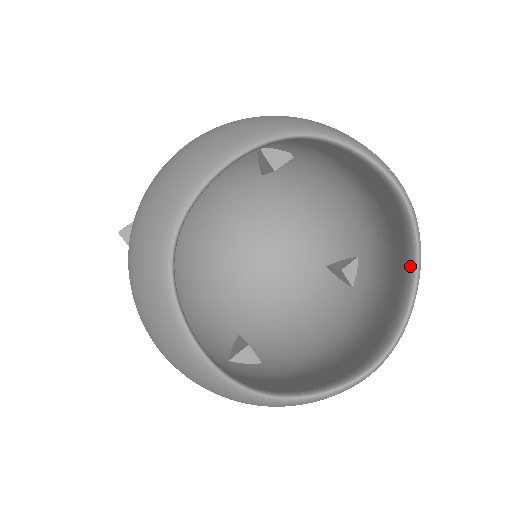
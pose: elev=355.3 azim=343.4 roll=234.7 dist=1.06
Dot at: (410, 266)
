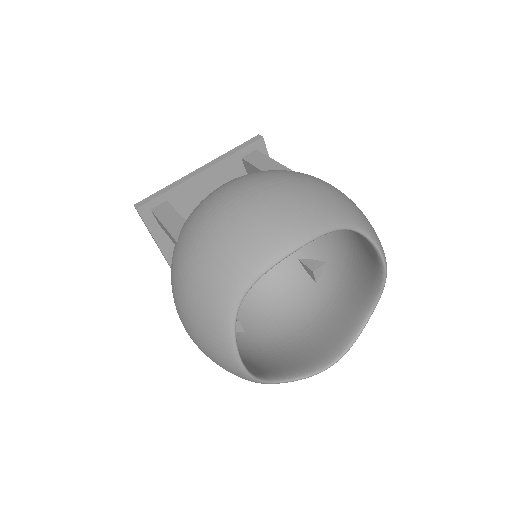
Dot at: (371, 302)
